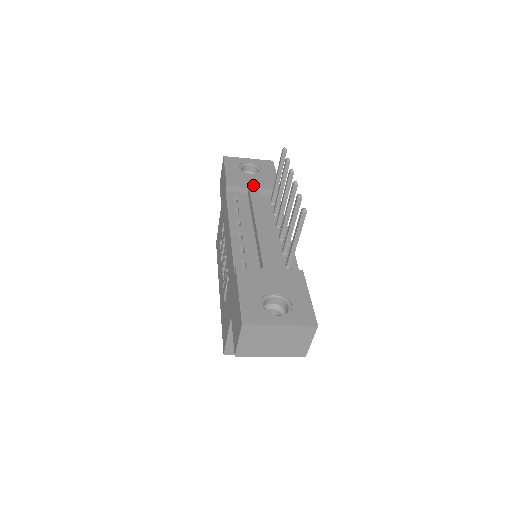
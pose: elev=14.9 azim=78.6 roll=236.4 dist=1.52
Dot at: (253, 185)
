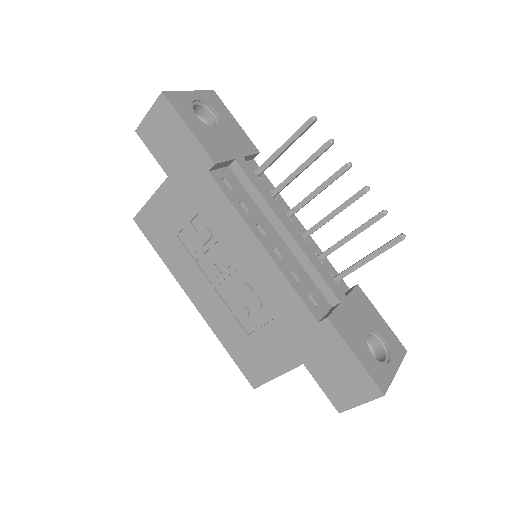
Dot at: (235, 153)
